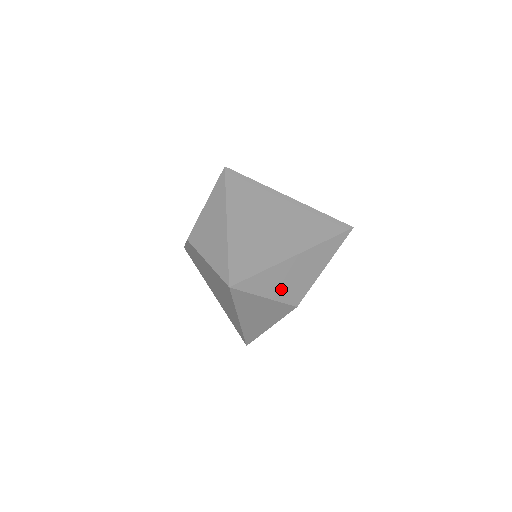
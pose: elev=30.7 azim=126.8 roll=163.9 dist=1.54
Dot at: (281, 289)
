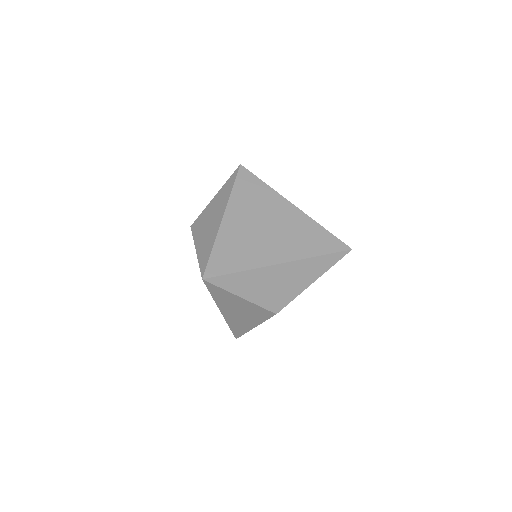
Dot at: (260, 293)
